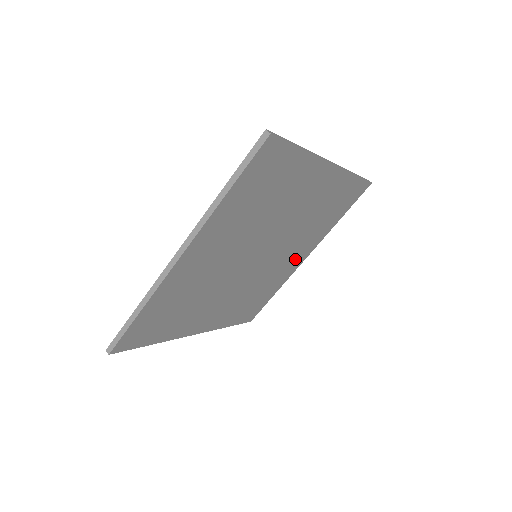
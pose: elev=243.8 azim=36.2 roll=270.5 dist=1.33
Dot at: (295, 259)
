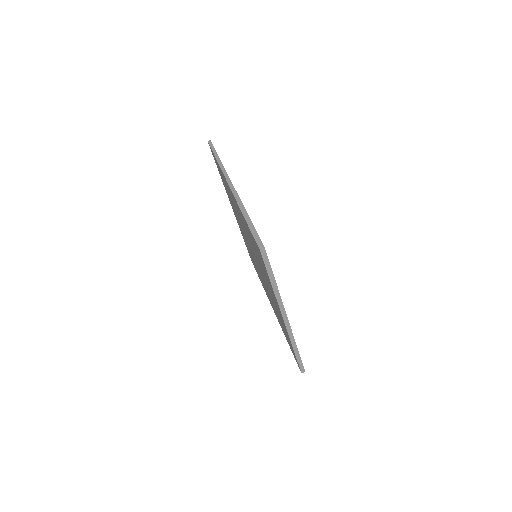
Dot at: occluded
